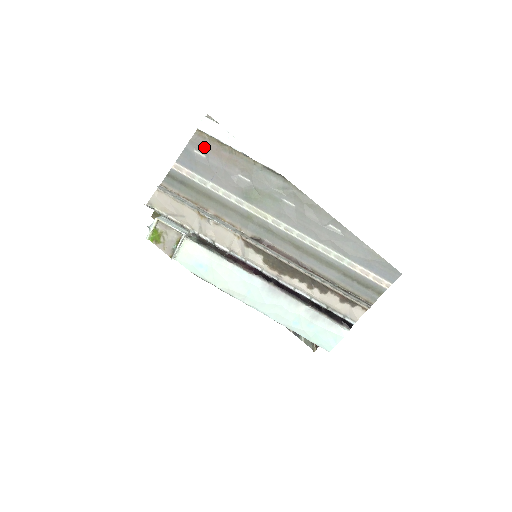
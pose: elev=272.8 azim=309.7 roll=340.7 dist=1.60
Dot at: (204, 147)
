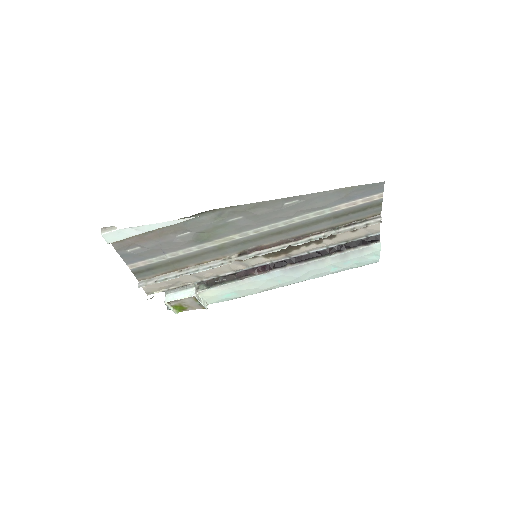
Dot at: (130, 244)
